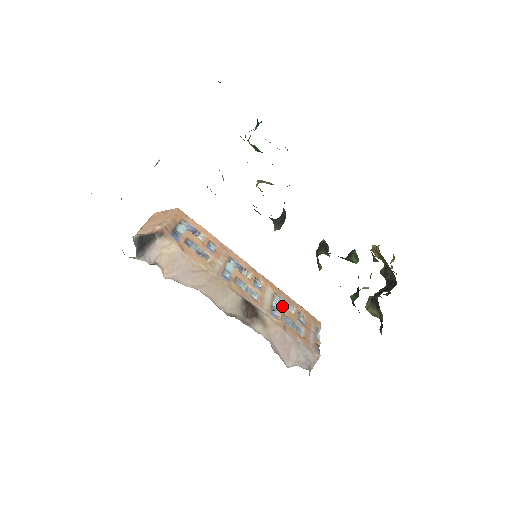
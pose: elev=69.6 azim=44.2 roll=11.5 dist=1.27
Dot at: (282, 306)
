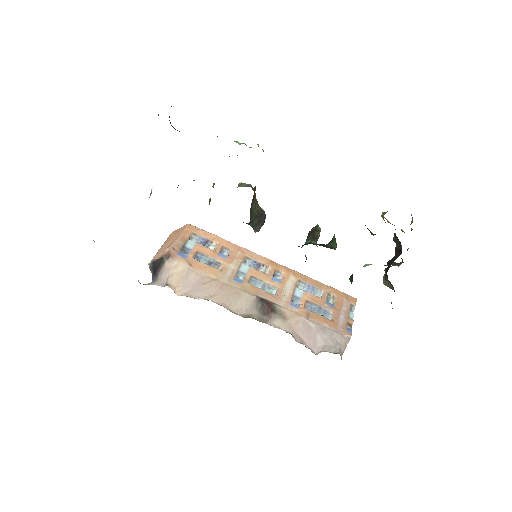
Dot at: (306, 293)
